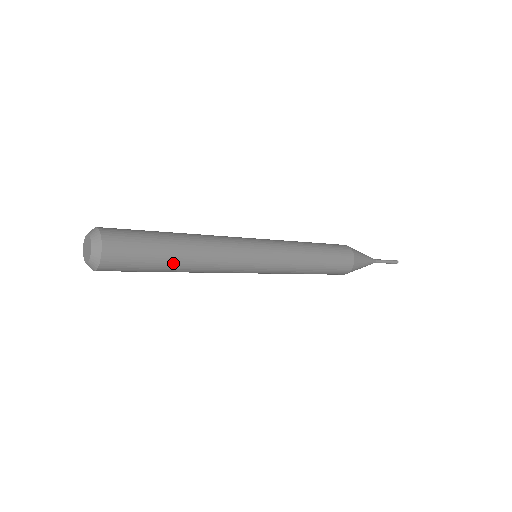
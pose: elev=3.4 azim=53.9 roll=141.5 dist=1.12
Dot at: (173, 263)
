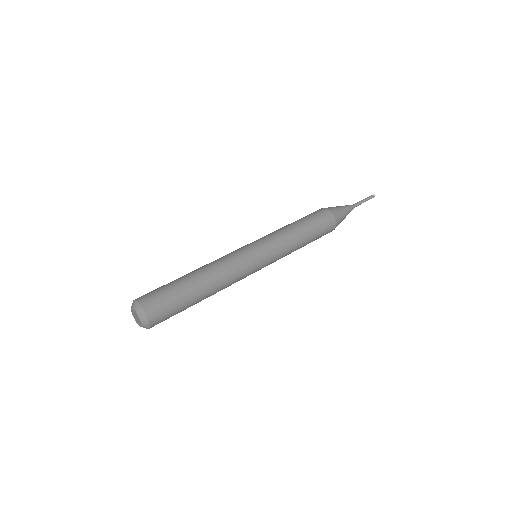
Dot at: occluded
